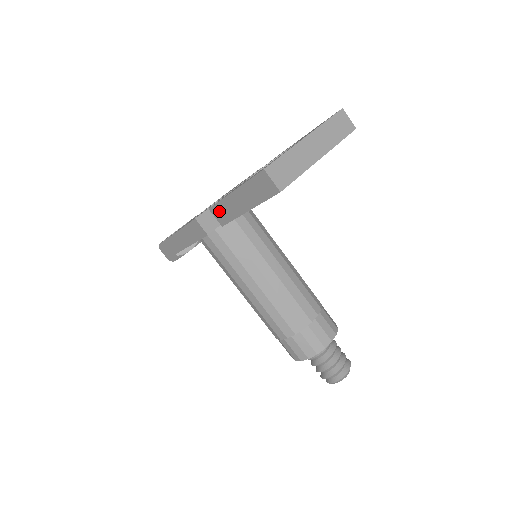
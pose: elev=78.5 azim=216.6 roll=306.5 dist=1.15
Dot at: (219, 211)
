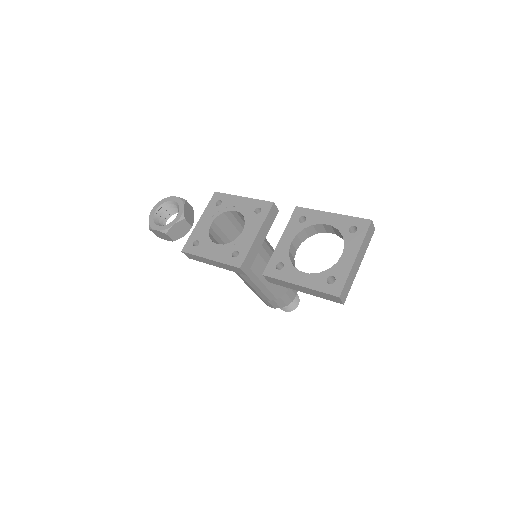
Dot at: (273, 280)
